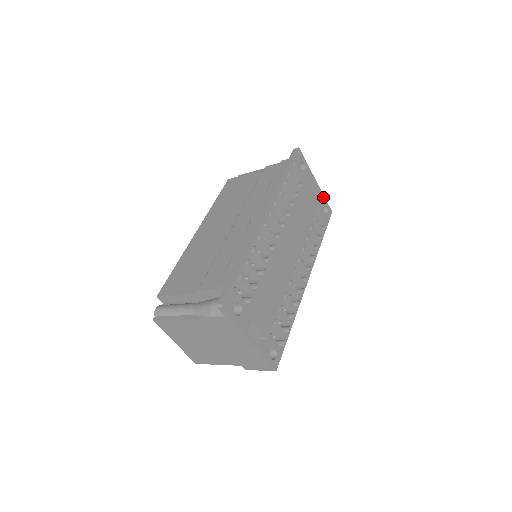
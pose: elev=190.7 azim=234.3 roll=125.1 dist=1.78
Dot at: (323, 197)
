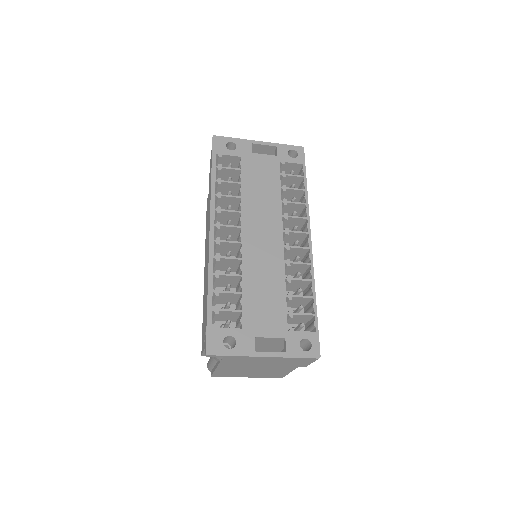
Dot at: (280, 146)
